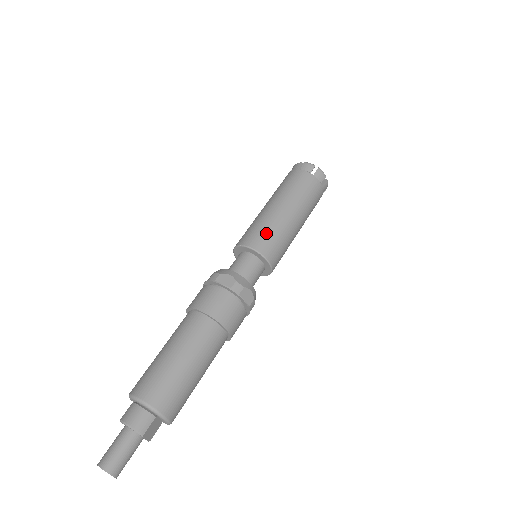
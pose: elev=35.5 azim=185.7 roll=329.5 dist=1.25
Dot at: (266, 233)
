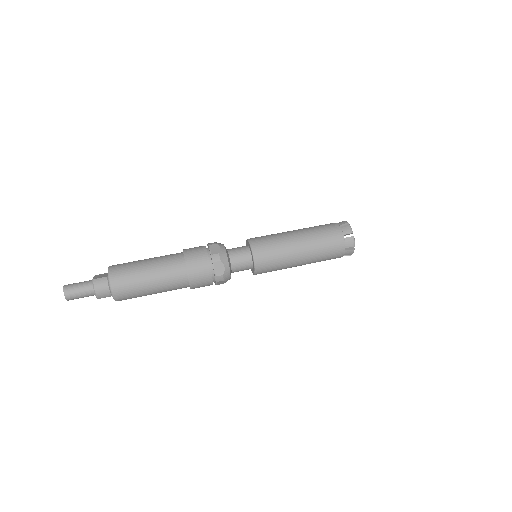
Dot at: (273, 261)
